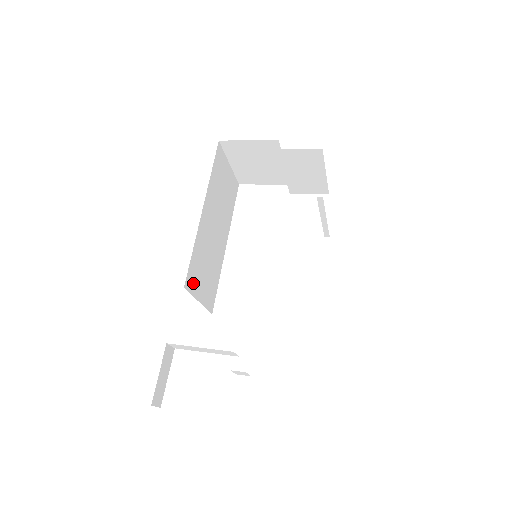
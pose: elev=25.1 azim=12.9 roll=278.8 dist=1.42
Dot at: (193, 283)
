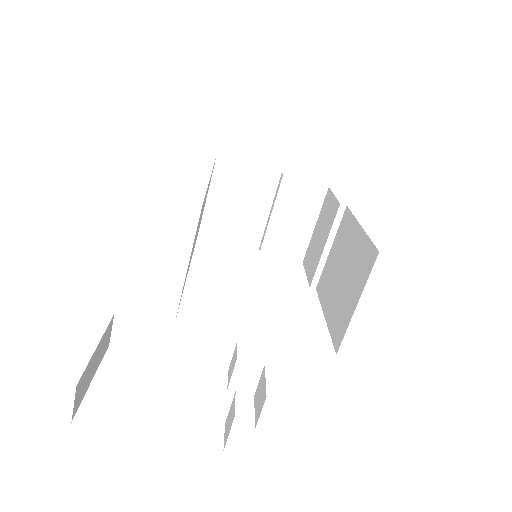
Dot at: occluded
